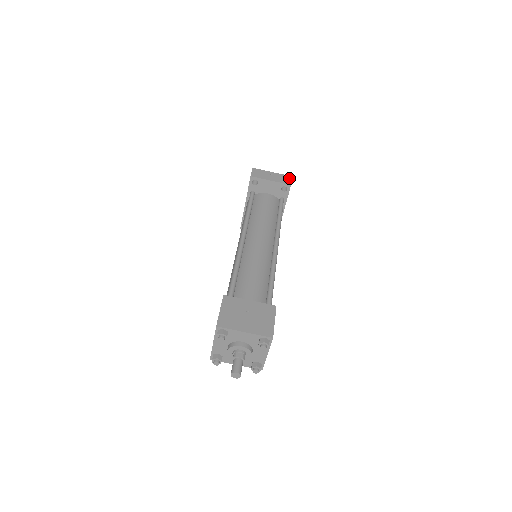
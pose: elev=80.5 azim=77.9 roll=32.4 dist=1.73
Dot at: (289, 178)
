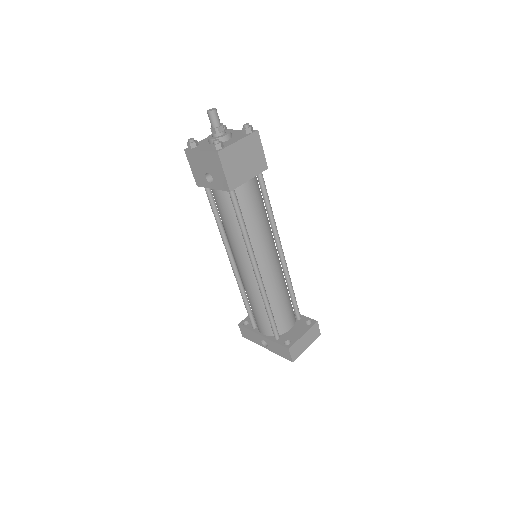
Dot at: occluded
